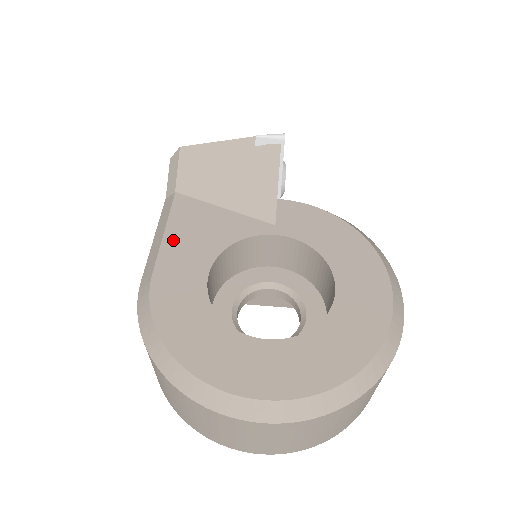
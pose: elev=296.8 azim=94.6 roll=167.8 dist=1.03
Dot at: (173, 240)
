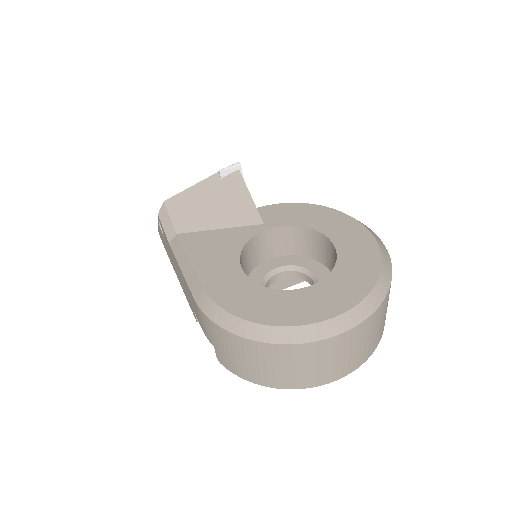
Dot at: (200, 261)
